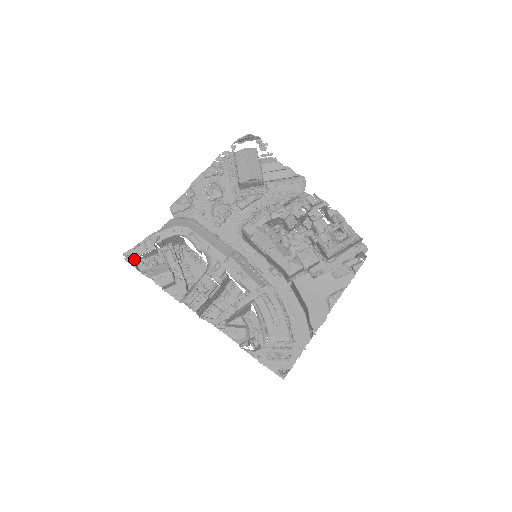
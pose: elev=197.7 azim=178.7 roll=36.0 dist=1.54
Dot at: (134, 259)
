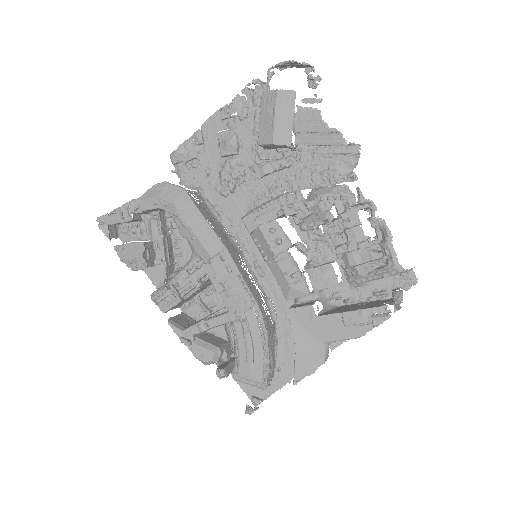
Dot at: occluded
